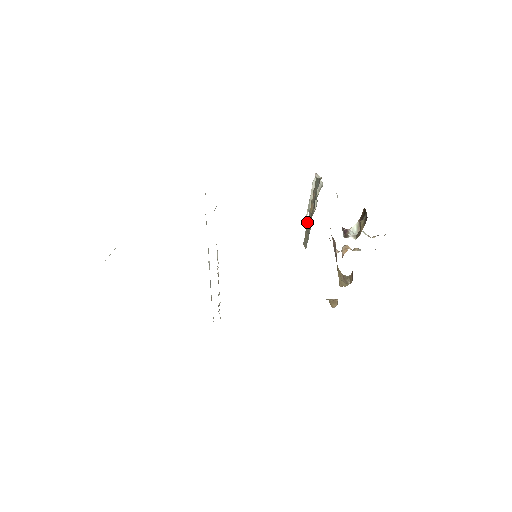
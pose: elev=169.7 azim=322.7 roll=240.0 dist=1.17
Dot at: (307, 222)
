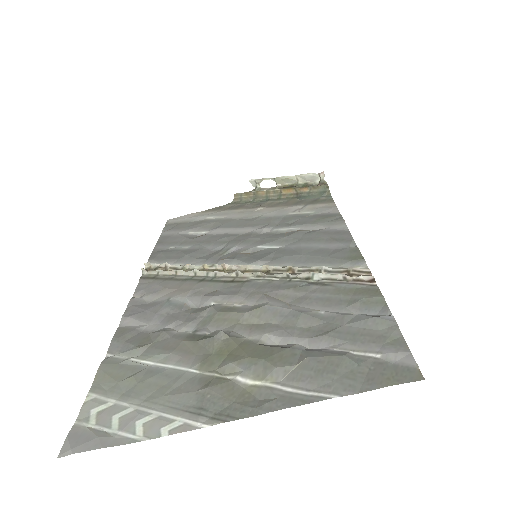
Dot at: (266, 191)
